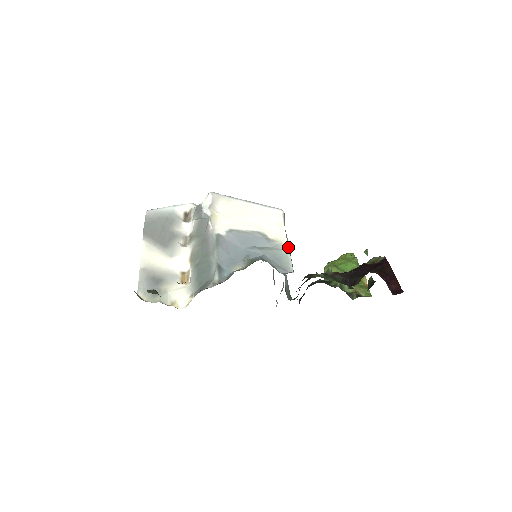
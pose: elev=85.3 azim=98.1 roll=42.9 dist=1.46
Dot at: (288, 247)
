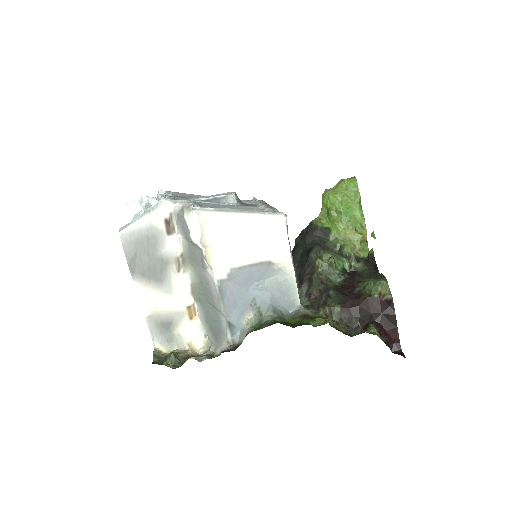
Dot at: (294, 272)
